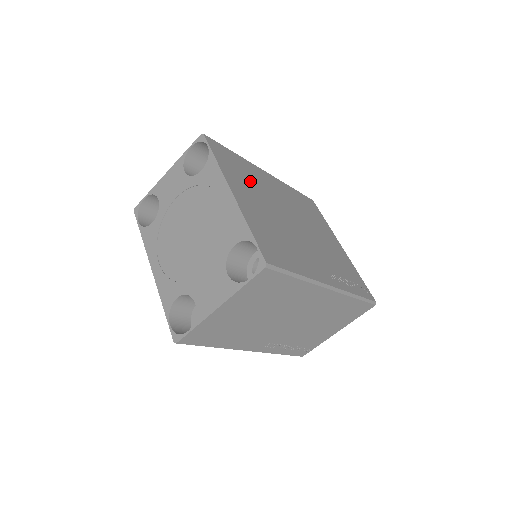
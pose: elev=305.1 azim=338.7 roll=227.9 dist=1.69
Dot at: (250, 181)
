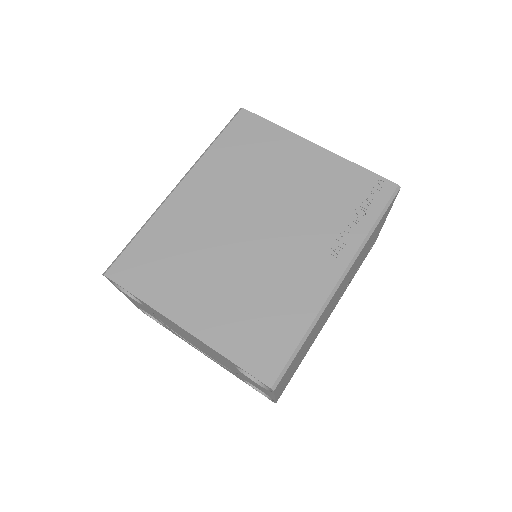
Dot at: (180, 257)
